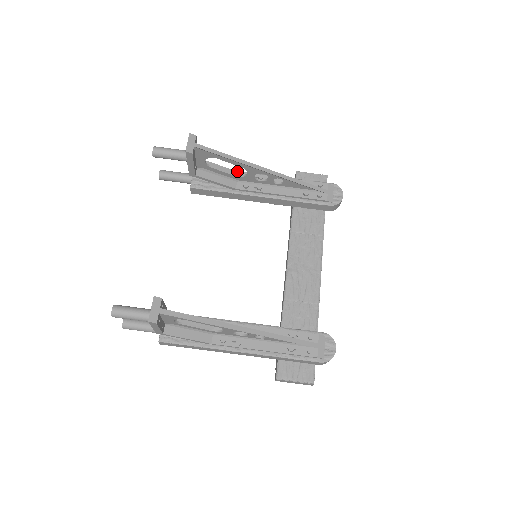
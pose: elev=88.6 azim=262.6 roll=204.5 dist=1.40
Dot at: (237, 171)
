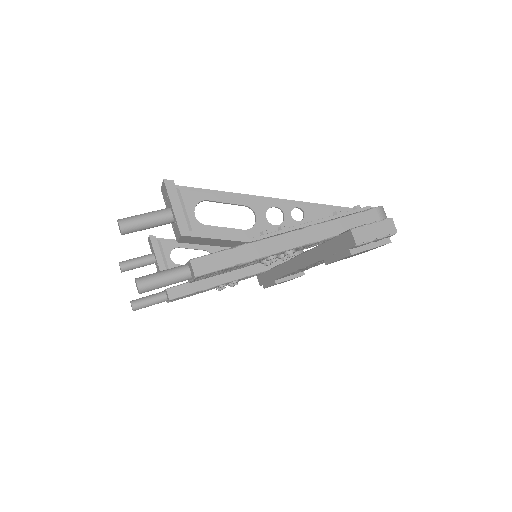
Dot at: occluded
